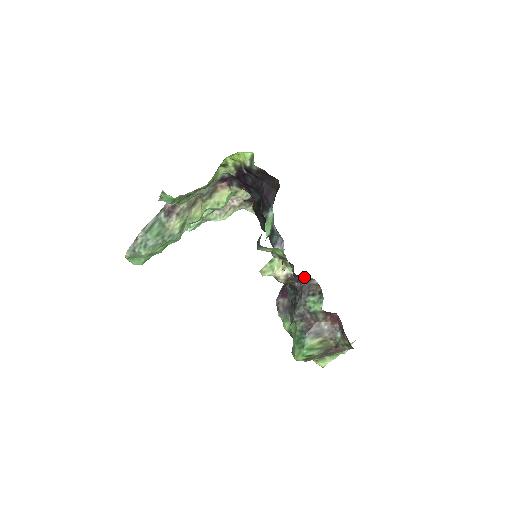
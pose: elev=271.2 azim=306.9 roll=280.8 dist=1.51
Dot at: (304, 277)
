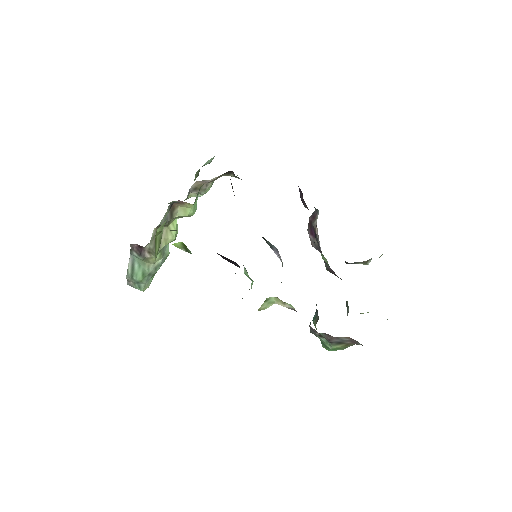
Dot at: occluded
